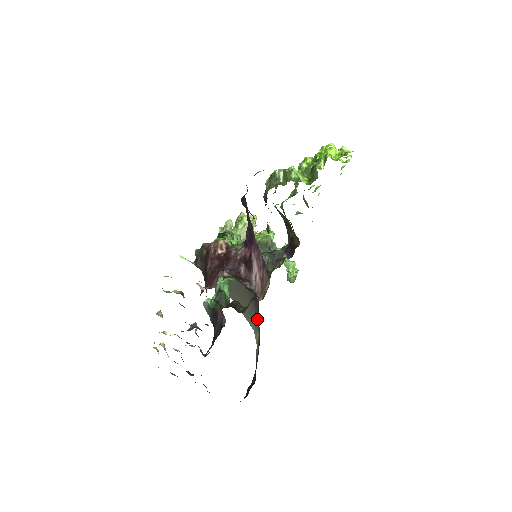
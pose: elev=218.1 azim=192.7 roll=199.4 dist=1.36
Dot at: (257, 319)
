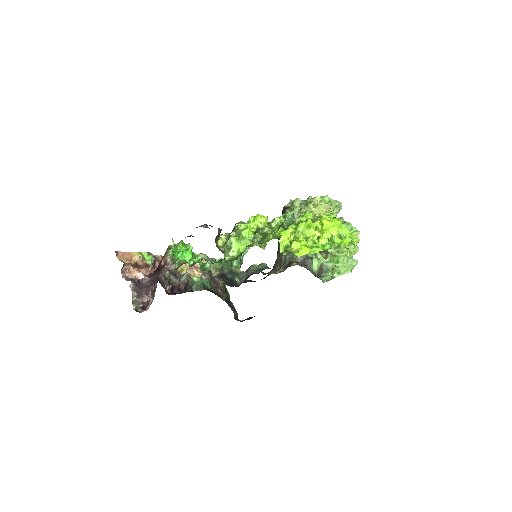
Dot at: occluded
